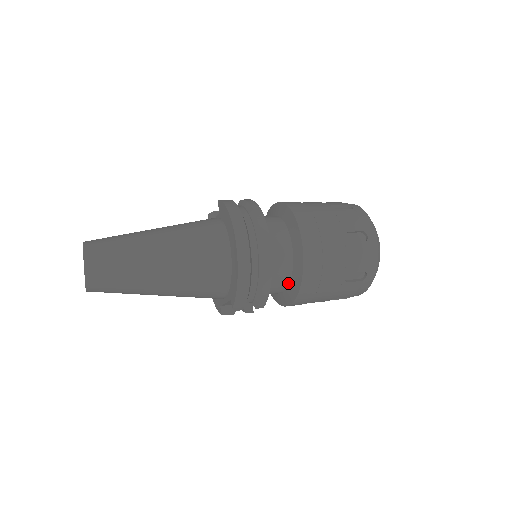
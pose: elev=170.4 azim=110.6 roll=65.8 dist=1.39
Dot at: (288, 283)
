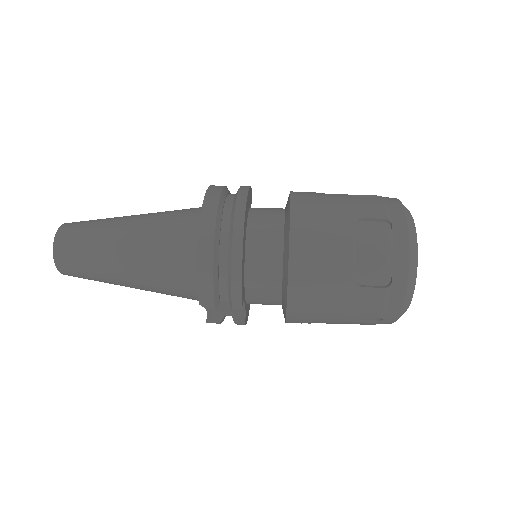
Dot at: (280, 283)
